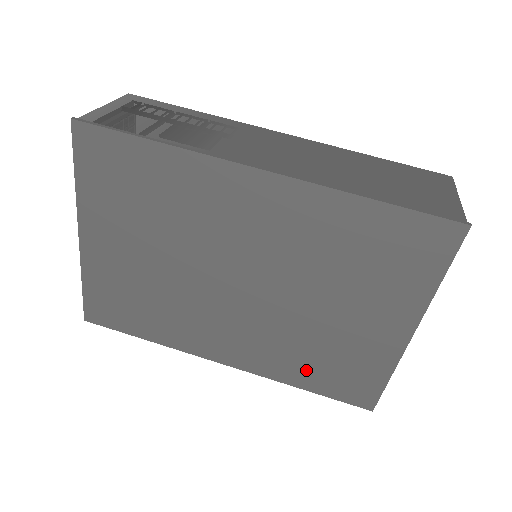
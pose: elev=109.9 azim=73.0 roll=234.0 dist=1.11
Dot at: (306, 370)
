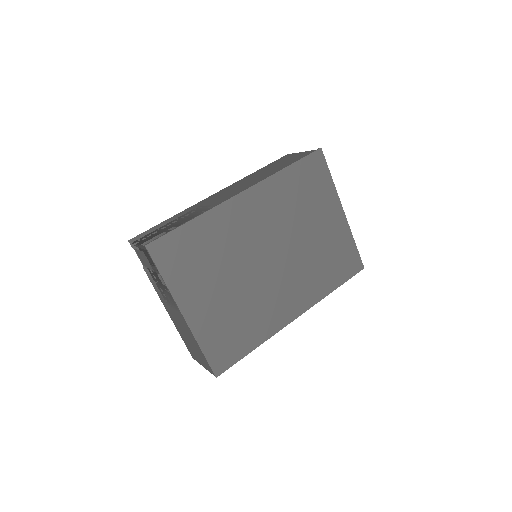
Dot at: (327, 277)
